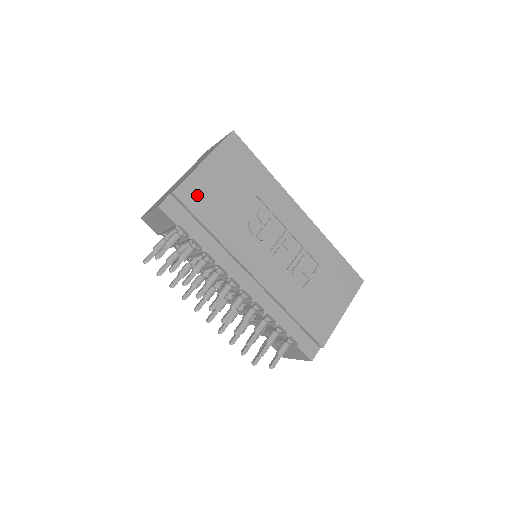
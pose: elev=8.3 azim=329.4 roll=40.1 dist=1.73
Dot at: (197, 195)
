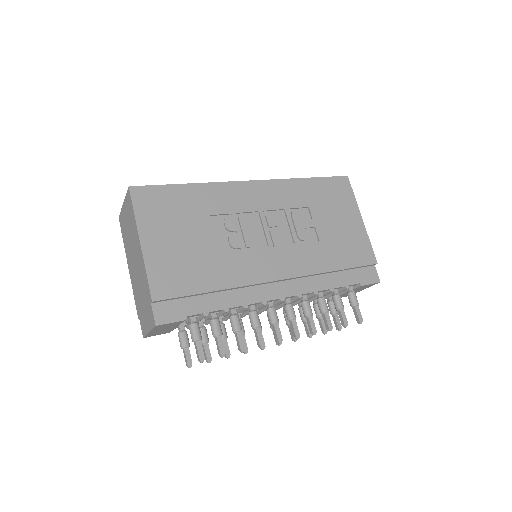
Dot at: (171, 277)
